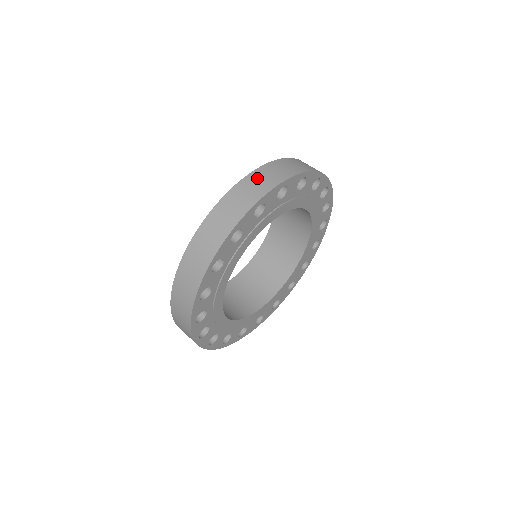
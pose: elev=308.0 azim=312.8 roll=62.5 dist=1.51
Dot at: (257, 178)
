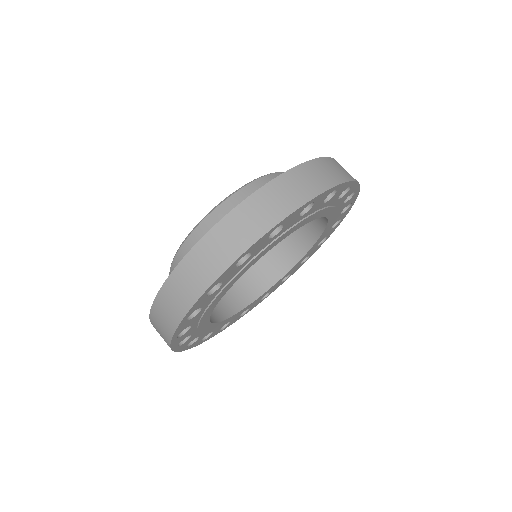
Dot at: (312, 171)
